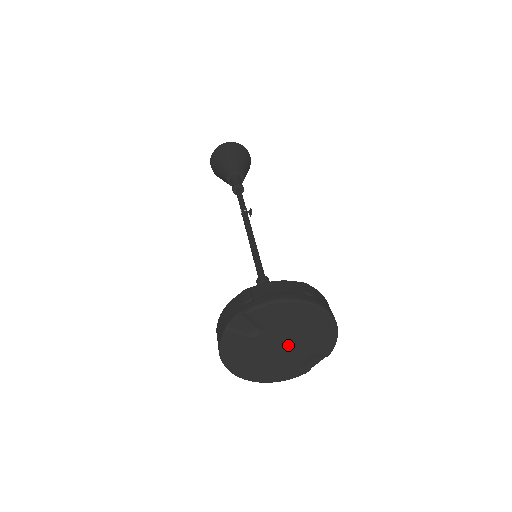
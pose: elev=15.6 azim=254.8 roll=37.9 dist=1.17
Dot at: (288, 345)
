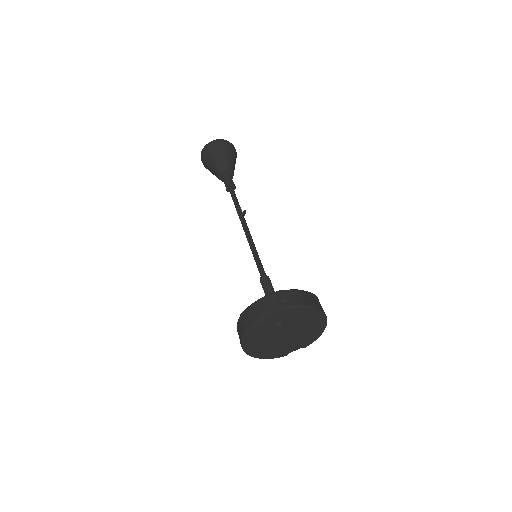
Dot at: (289, 336)
